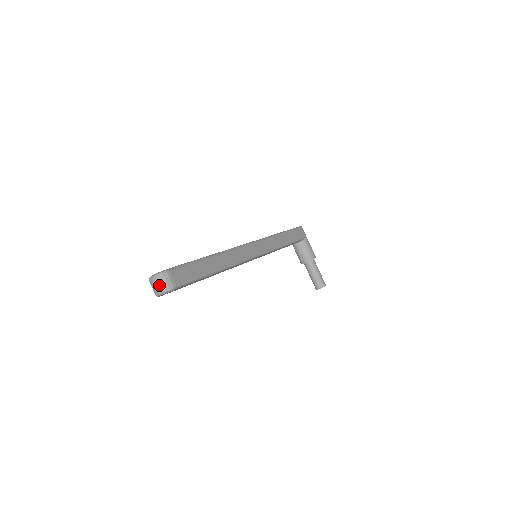
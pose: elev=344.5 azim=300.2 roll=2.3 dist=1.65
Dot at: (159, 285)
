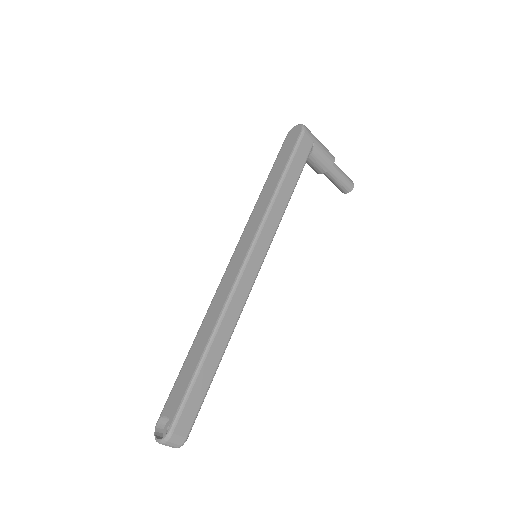
Dot at: occluded
